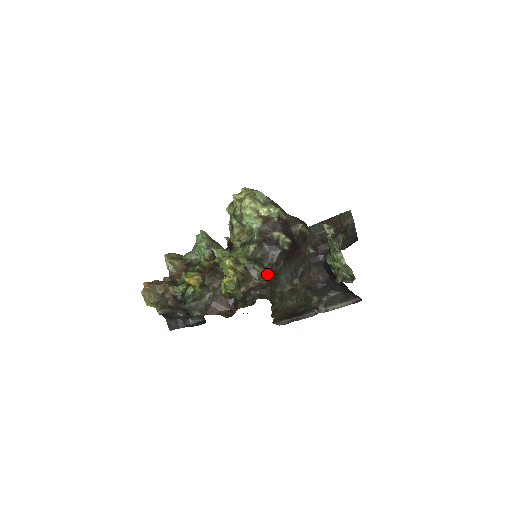
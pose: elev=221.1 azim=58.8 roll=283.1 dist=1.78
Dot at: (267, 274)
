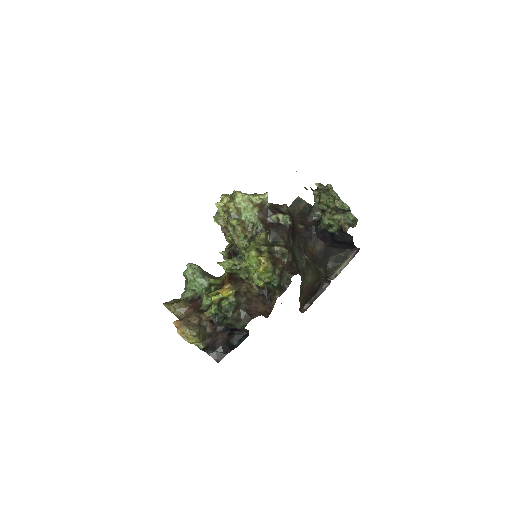
Dot at: (289, 250)
